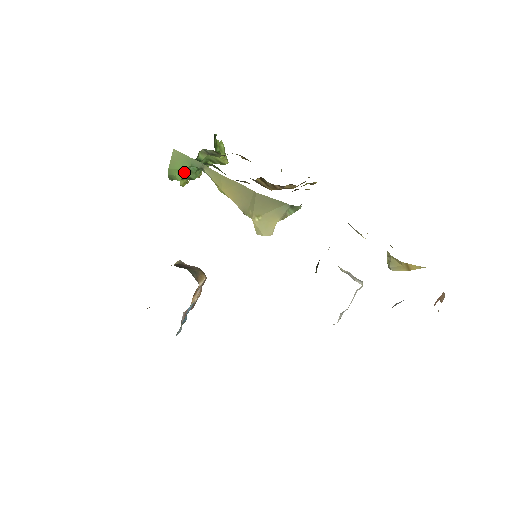
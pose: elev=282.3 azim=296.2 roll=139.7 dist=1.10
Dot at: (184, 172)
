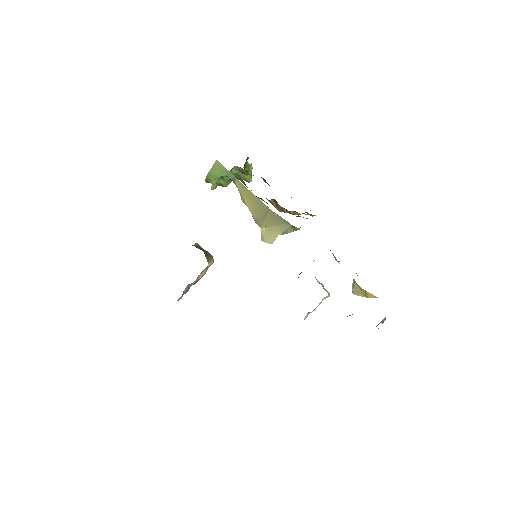
Dot at: (219, 179)
